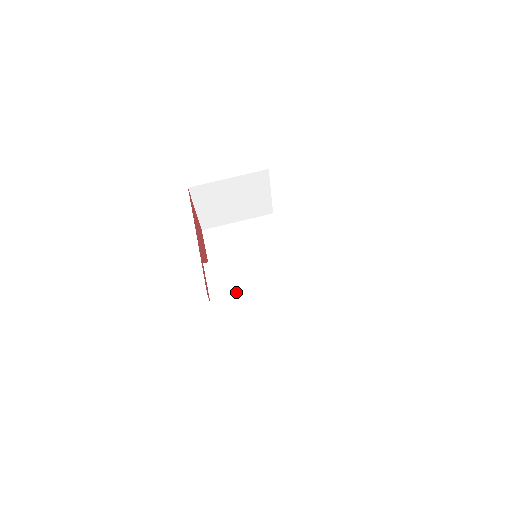
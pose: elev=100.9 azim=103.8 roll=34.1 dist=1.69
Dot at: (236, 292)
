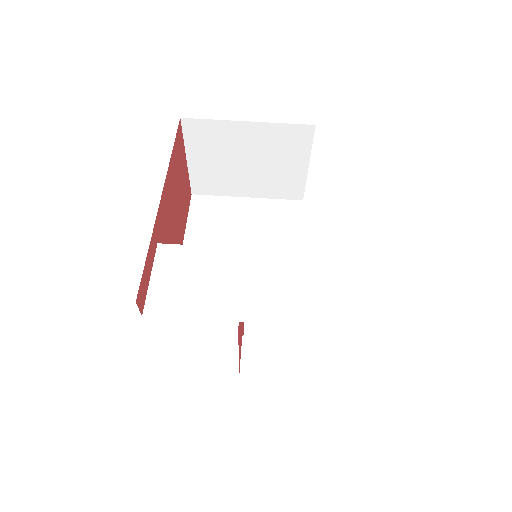
Dot at: (193, 310)
